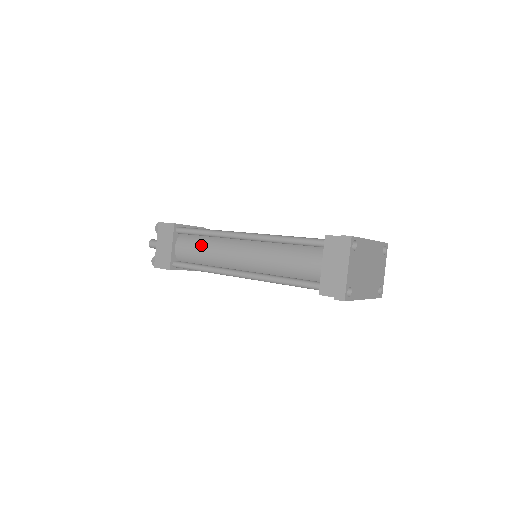
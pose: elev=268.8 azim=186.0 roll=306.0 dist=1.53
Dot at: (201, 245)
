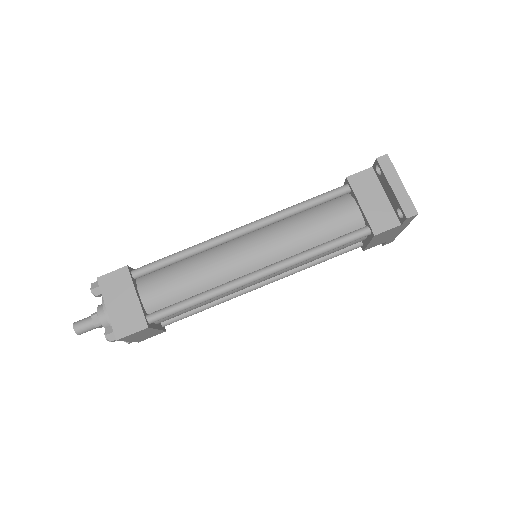
Dot at: (183, 272)
